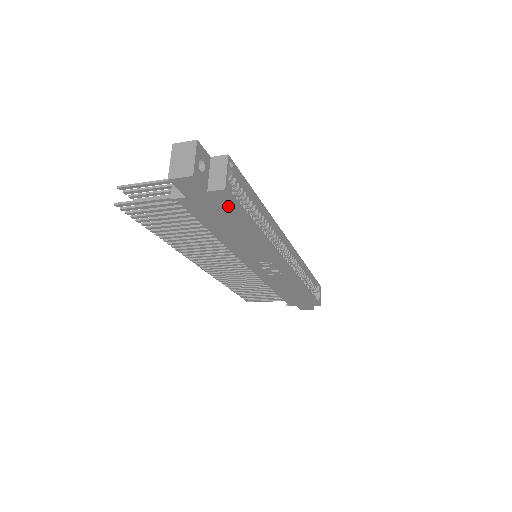
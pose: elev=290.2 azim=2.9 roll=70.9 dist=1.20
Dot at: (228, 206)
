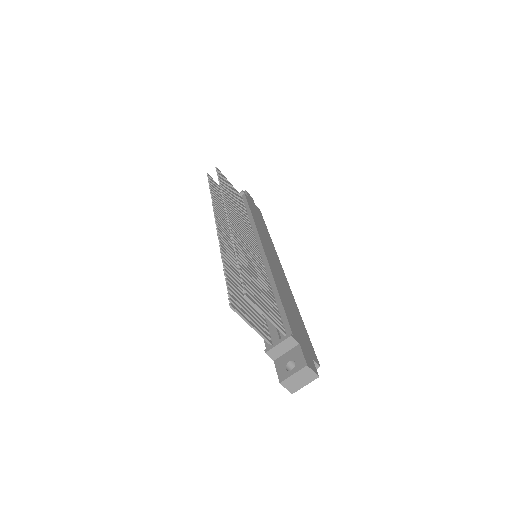
Dot at: occluded
